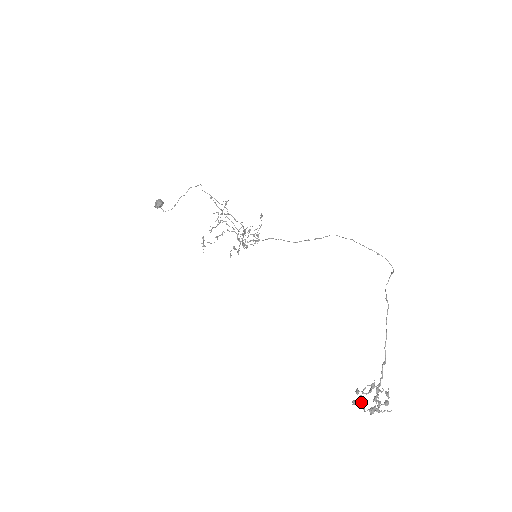
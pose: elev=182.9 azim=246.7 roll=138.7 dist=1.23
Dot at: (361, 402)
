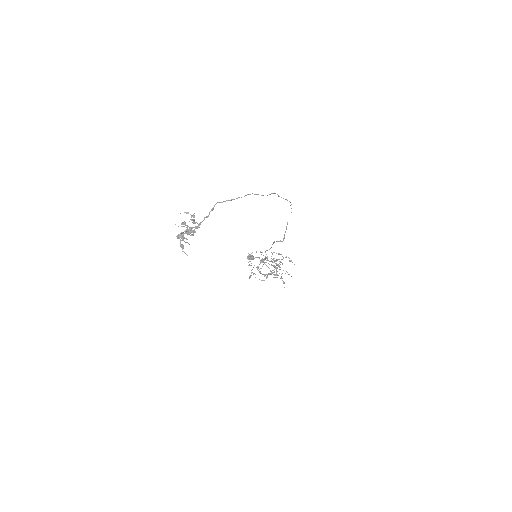
Dot at: occluded
